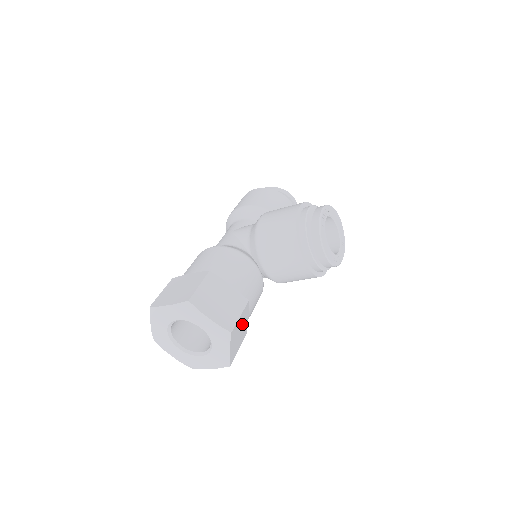
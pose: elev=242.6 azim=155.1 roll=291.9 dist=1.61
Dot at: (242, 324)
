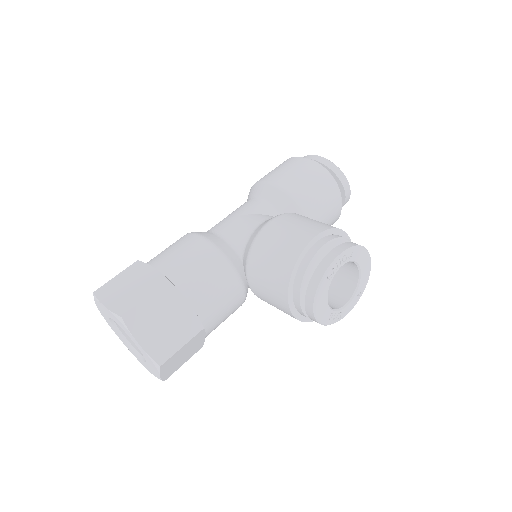
Dot at: (190, 347)
